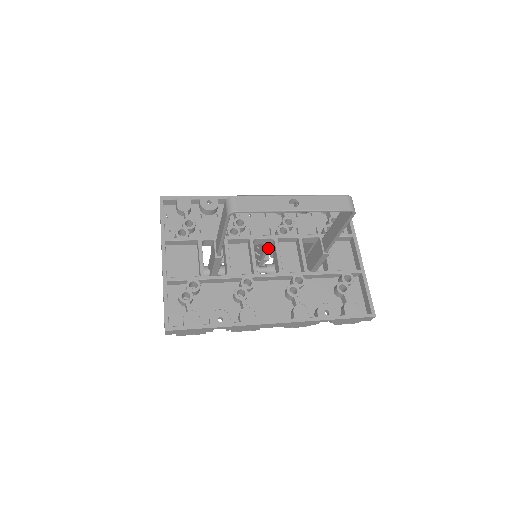
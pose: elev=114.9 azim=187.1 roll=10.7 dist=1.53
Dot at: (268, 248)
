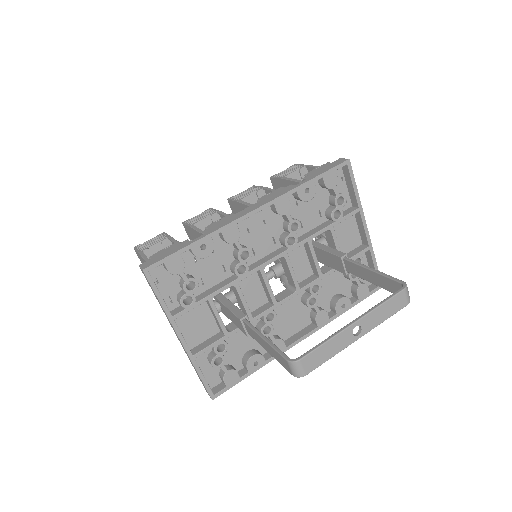
Dot at: occluded
